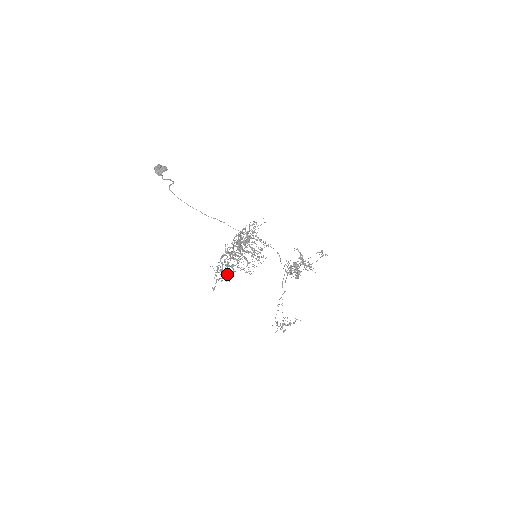
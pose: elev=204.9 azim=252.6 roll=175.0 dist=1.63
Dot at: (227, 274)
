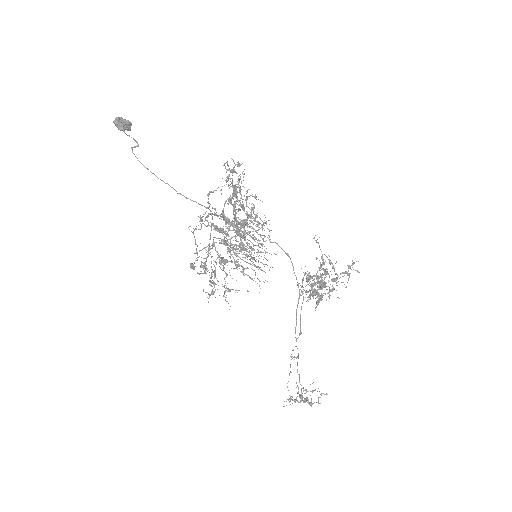
Dot at: occluded
